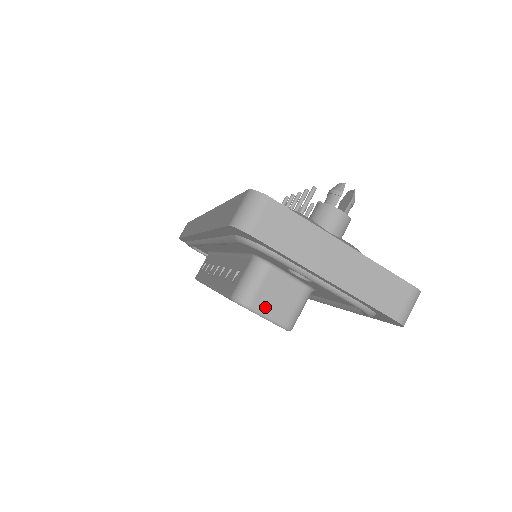
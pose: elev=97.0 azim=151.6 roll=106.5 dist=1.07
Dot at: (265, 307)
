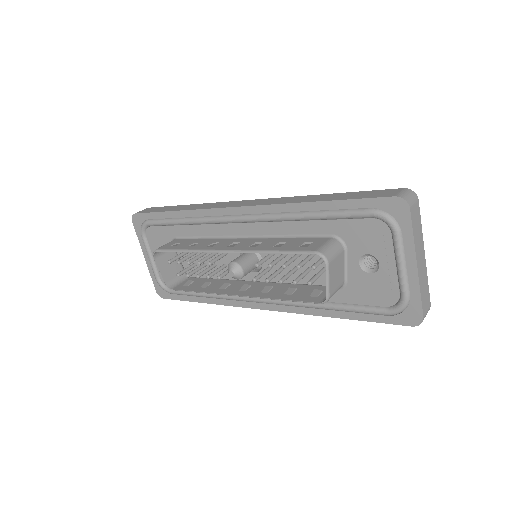
Dot at: (332, 272)
